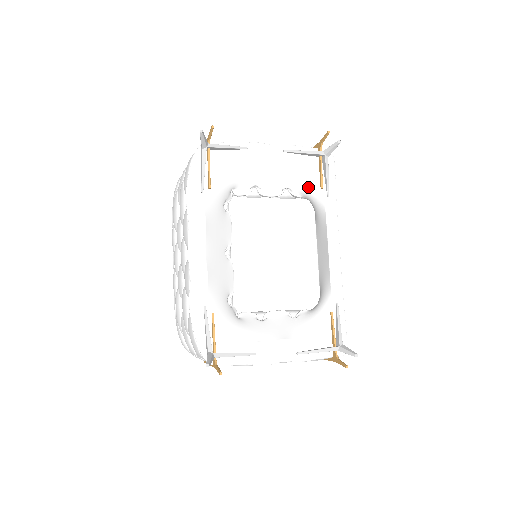
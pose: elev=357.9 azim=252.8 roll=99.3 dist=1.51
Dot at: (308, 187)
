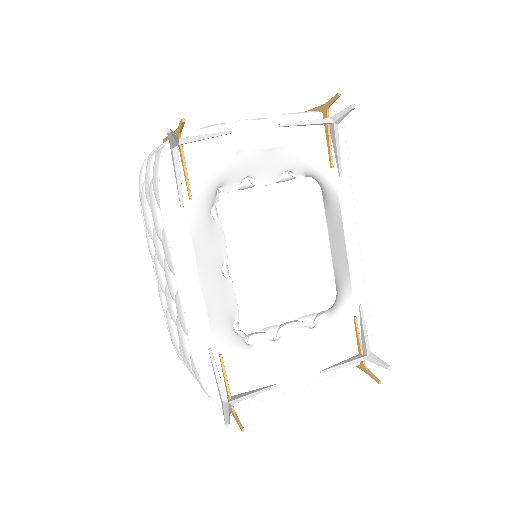
Dot at: (314, 166)
